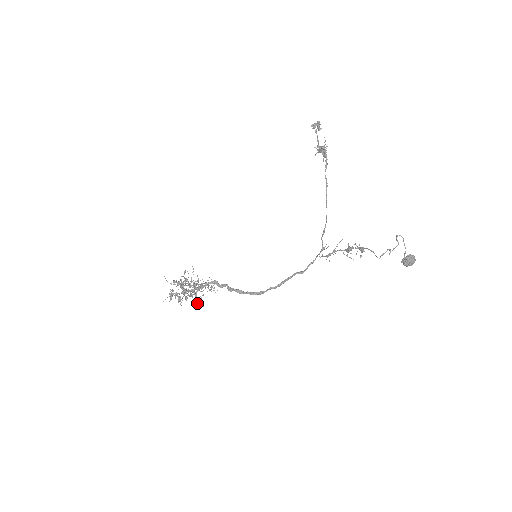
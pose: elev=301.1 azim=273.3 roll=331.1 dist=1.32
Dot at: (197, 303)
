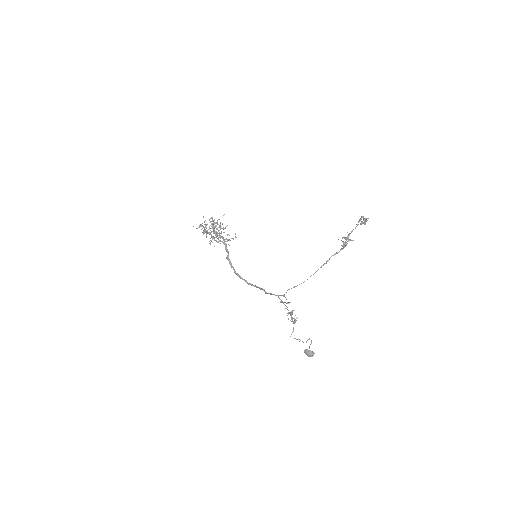
Dot at: occluded
